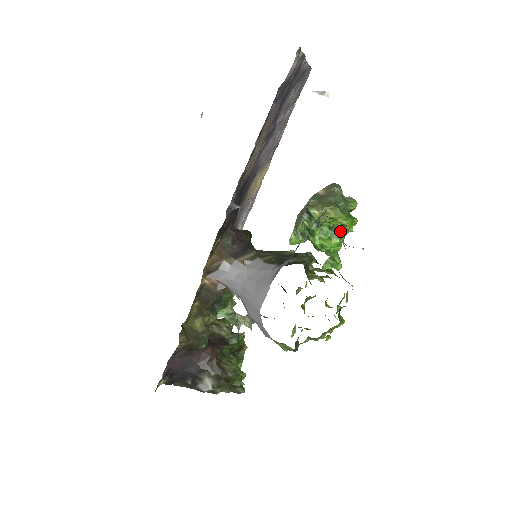
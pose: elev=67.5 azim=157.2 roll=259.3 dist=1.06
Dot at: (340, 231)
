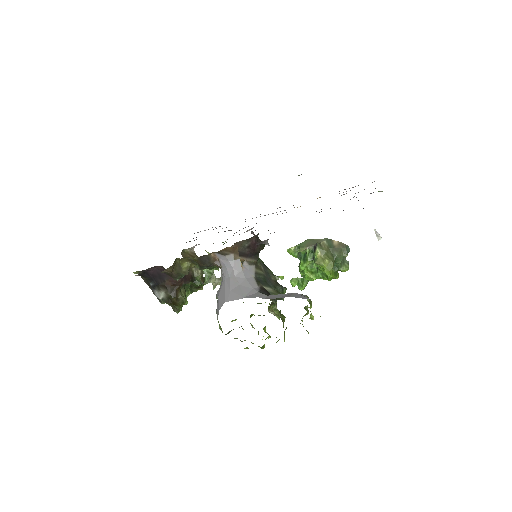
Dot at: (308, 311)
